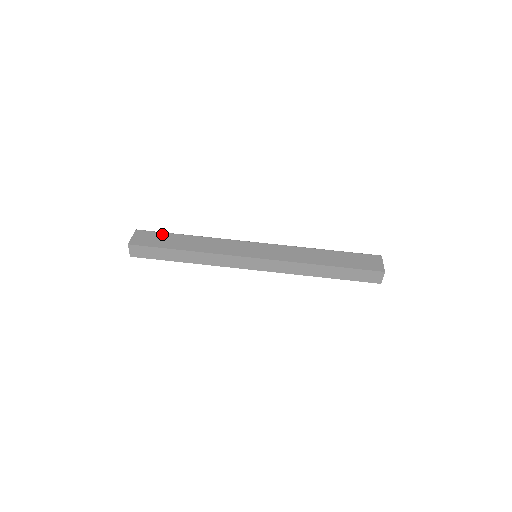
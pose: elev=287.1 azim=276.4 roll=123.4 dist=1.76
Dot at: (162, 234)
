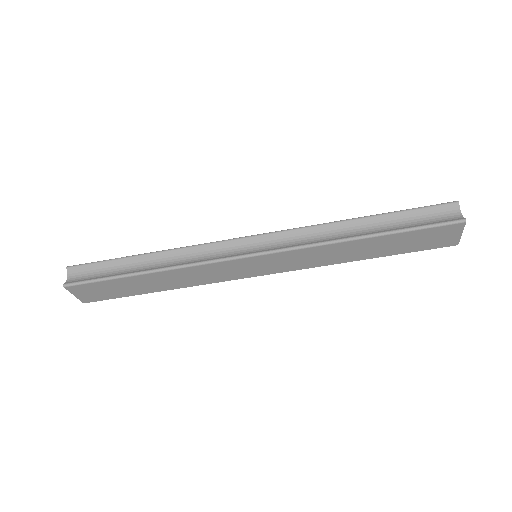
Dot at: (107, 284)
